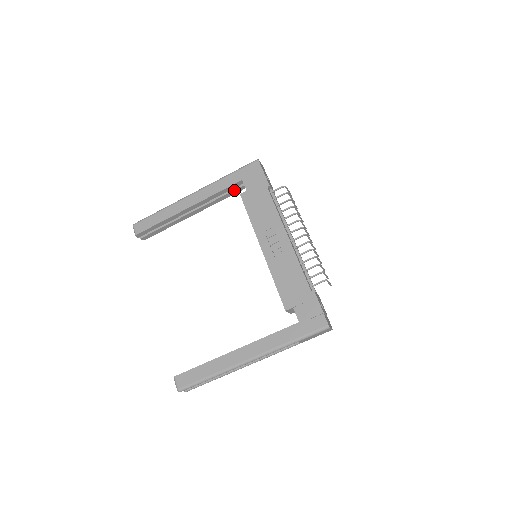
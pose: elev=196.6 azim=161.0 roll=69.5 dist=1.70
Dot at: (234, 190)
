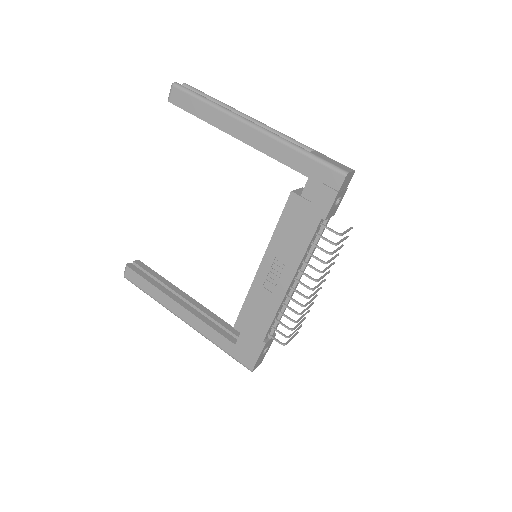
Dot at: occluded
